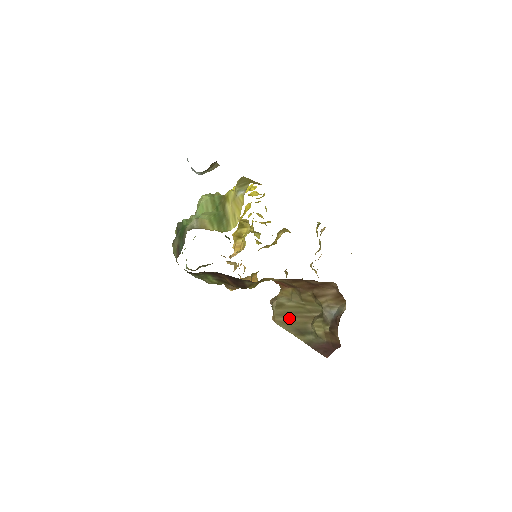
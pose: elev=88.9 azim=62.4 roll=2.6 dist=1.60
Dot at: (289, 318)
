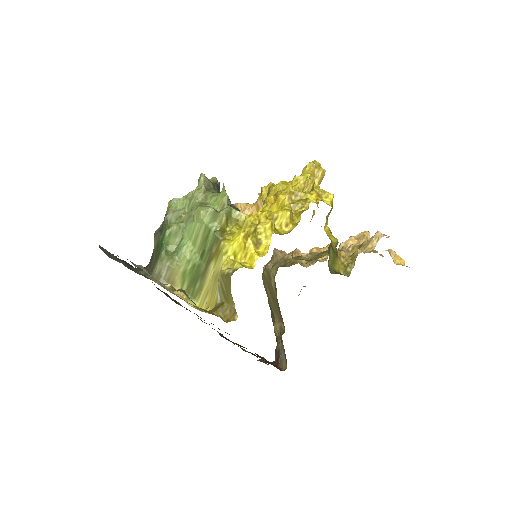
Dot at: (269, 292)
